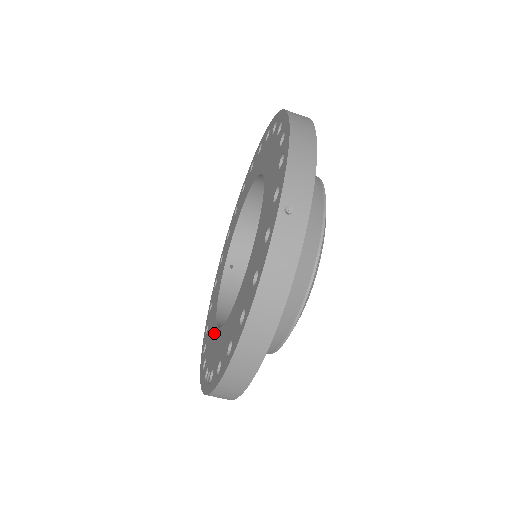
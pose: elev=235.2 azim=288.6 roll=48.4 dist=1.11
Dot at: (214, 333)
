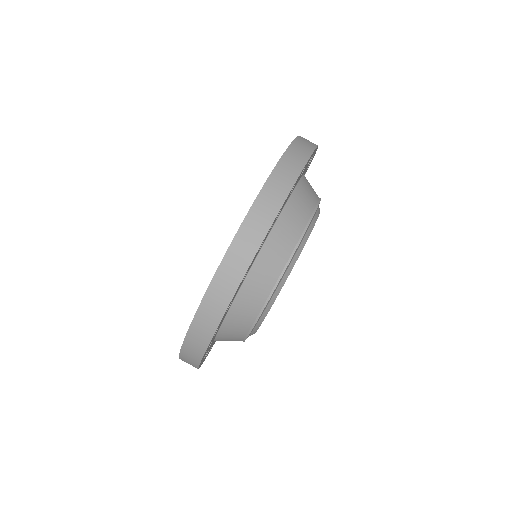
Dot at: occluded
